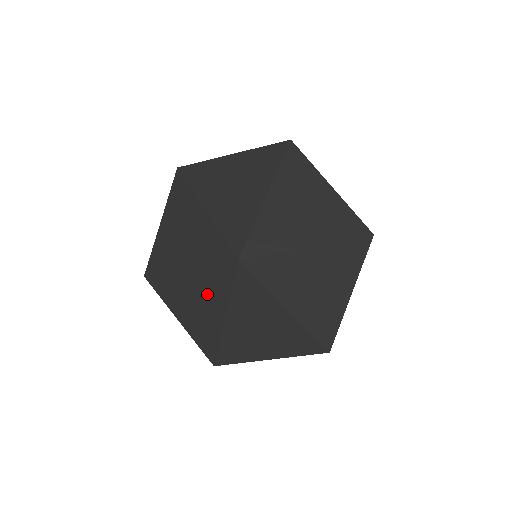
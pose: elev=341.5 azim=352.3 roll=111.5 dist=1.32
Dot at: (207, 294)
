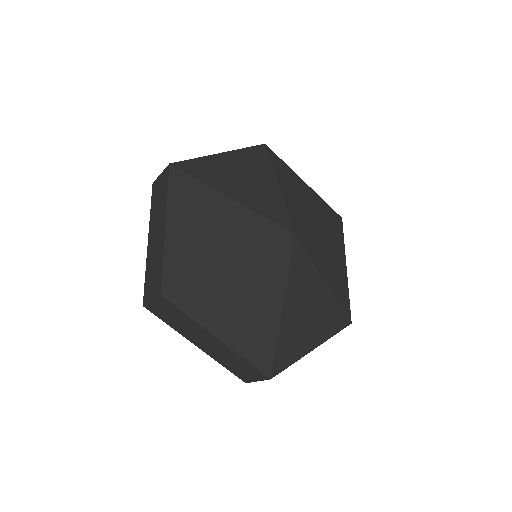
Dot at: (232, 232)
